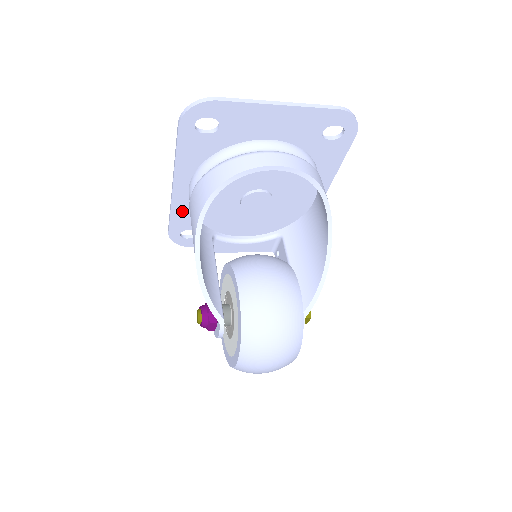
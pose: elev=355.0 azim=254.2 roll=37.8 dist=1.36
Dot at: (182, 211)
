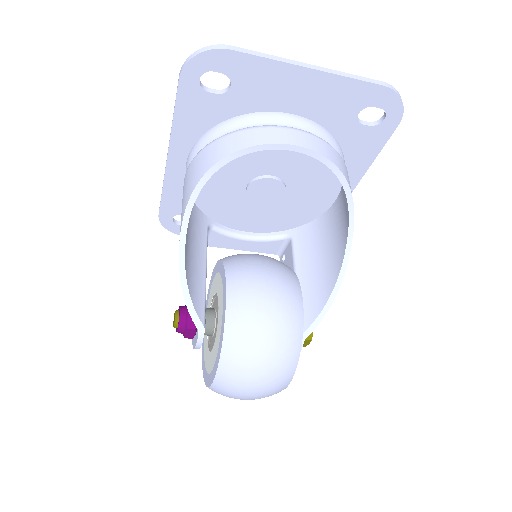
Dot at: (176, 190)
